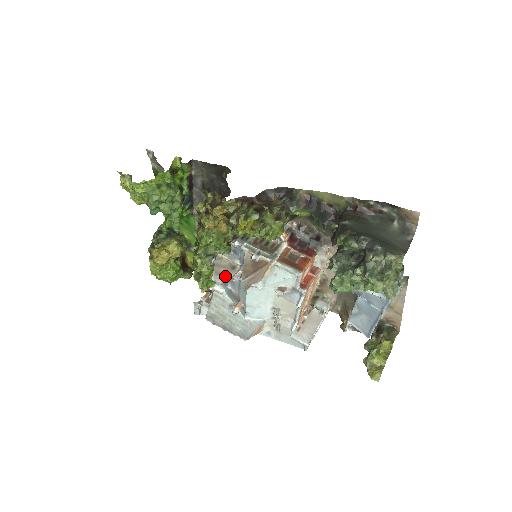
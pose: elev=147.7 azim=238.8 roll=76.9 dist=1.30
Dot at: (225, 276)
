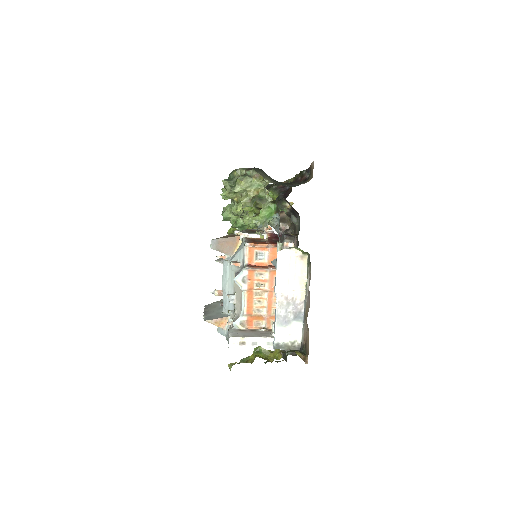
Dot at: occluded
